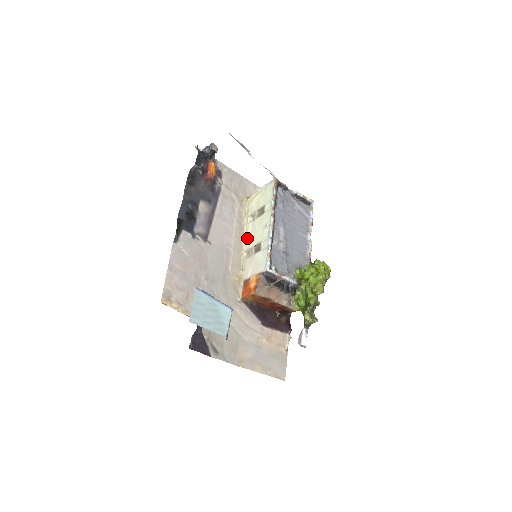
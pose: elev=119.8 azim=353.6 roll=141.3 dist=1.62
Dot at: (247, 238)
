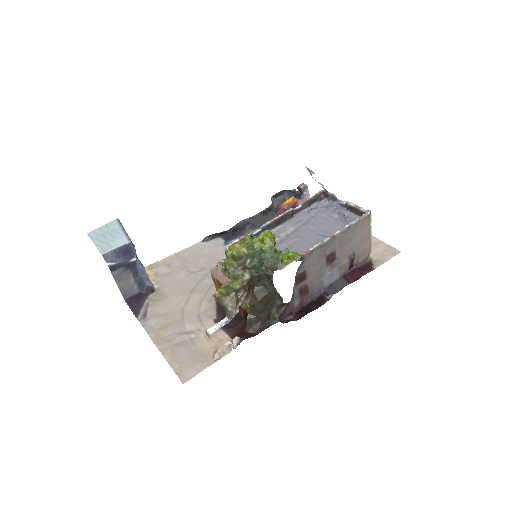
Dot at: occluded
